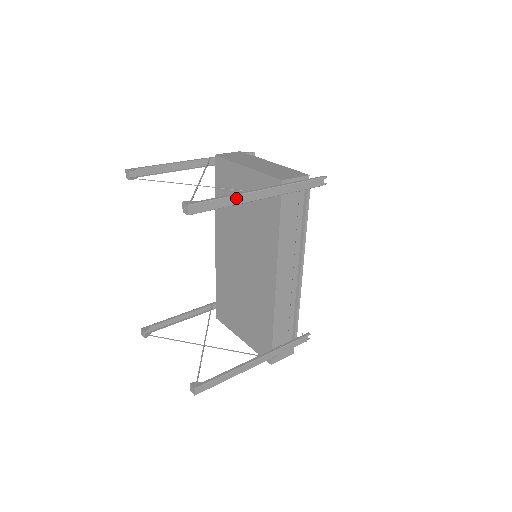
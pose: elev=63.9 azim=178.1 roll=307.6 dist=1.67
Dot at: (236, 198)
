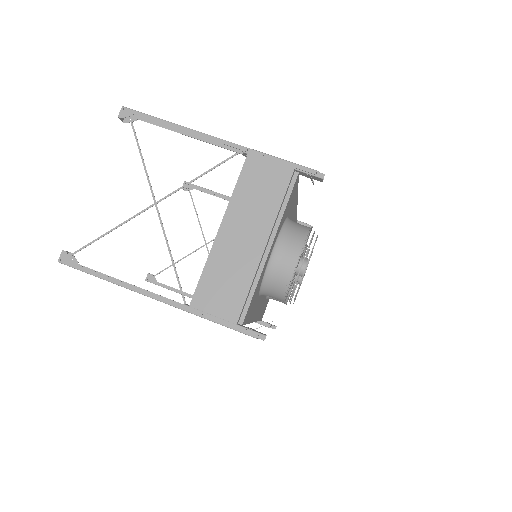
Dot at: (118, 284)
